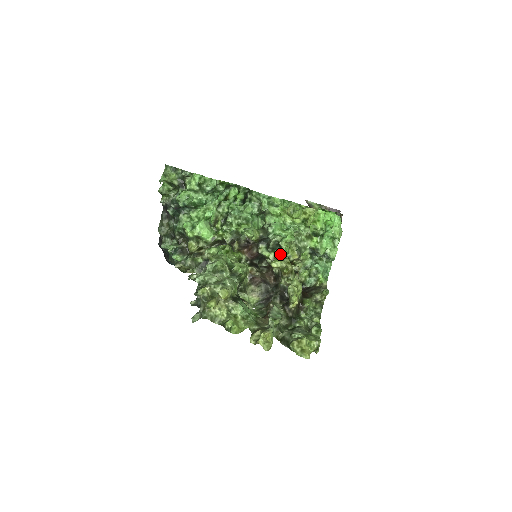
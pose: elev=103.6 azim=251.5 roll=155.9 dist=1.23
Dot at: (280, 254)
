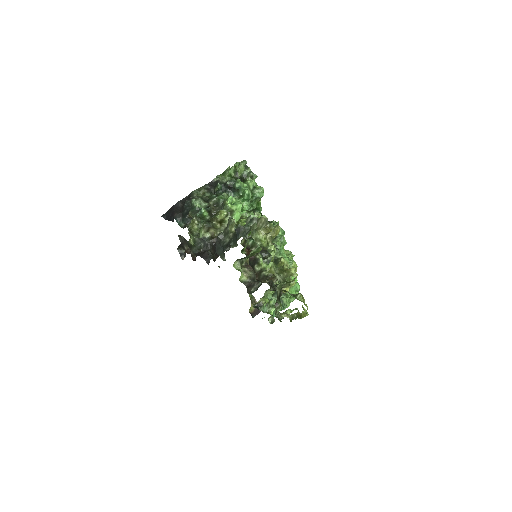
Dot at: occluded
